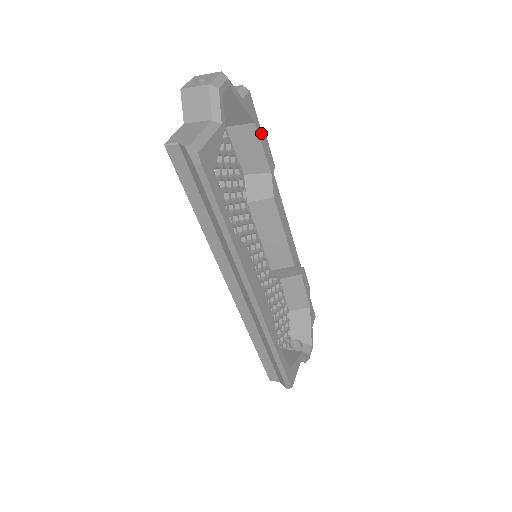
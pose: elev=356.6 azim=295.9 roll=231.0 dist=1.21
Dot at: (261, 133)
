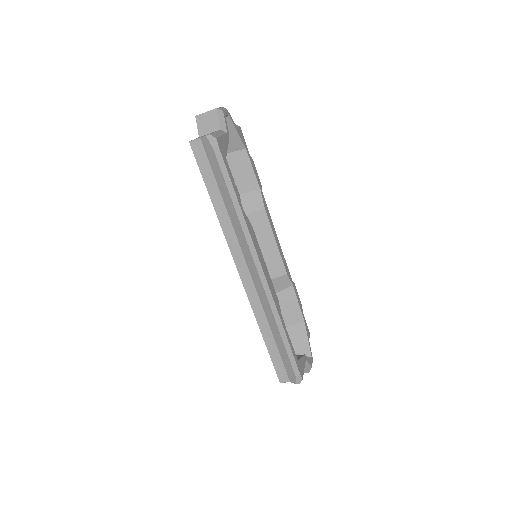
Dot at: (250, 158)
